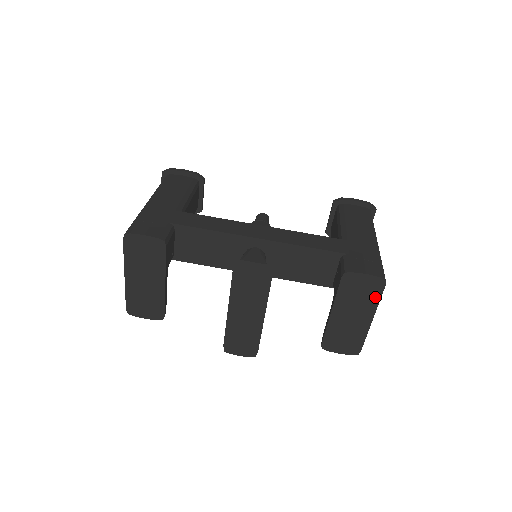
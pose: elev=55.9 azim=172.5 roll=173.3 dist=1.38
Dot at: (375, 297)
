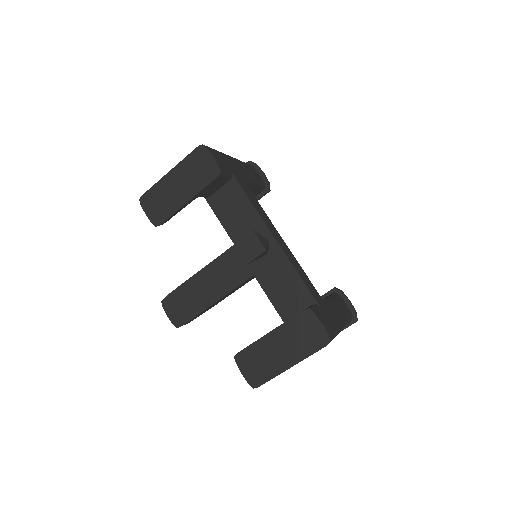
Dot at: (311, 349)
